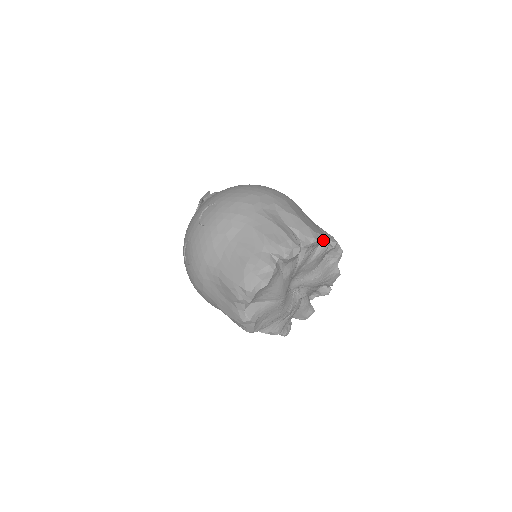
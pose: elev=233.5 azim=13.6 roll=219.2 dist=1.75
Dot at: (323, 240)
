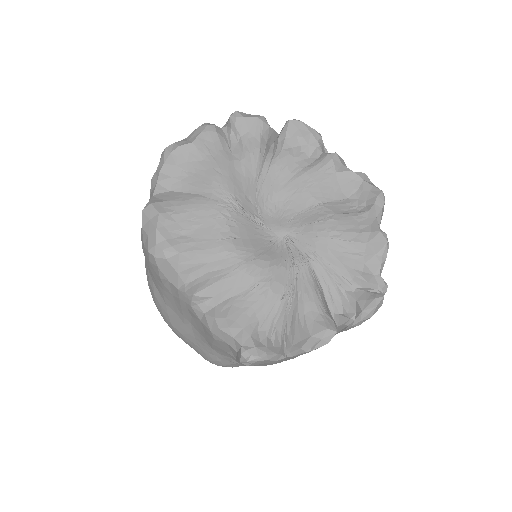
Dot at: occluded
